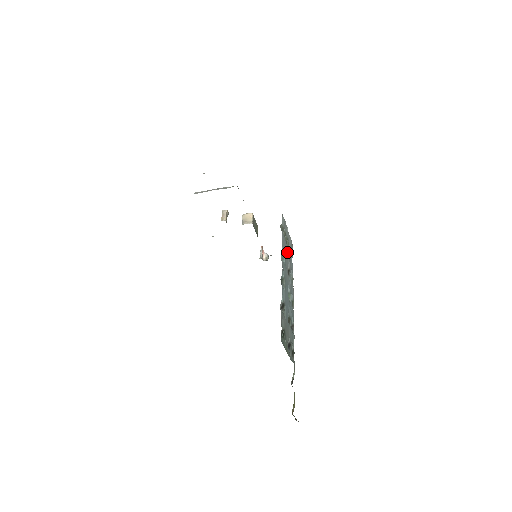
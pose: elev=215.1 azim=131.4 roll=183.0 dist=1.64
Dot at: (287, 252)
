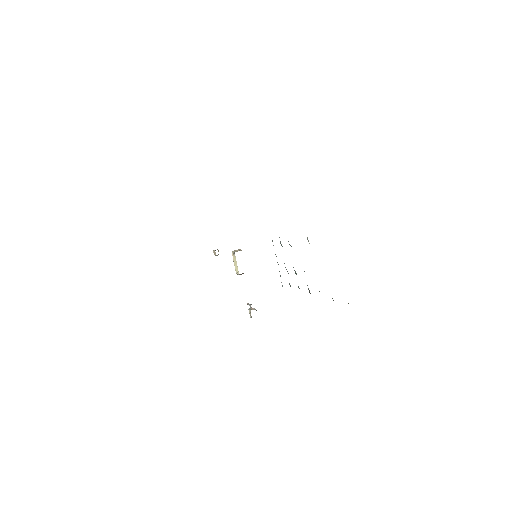
Dot at: occluded
